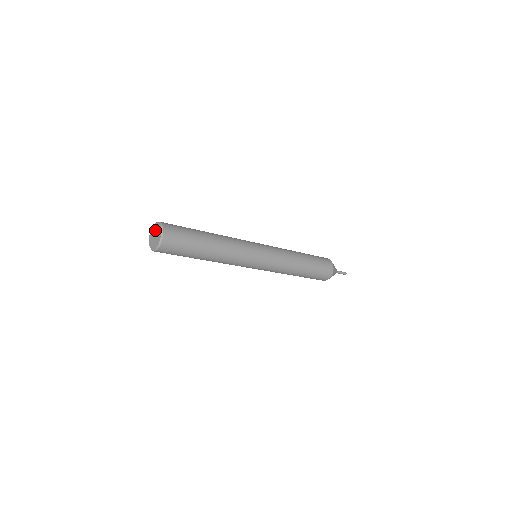
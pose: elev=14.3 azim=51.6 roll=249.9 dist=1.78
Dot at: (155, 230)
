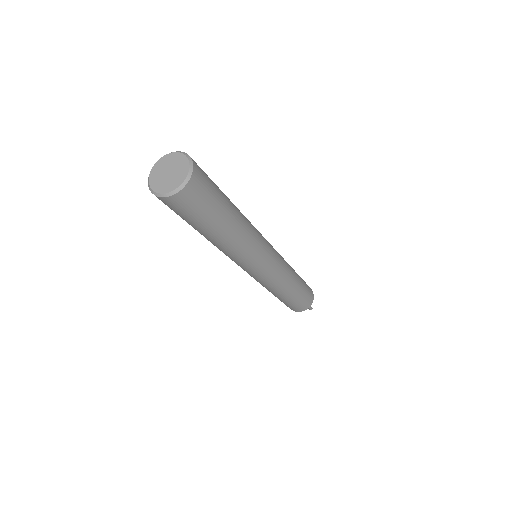
Dot at: (175, 163)
